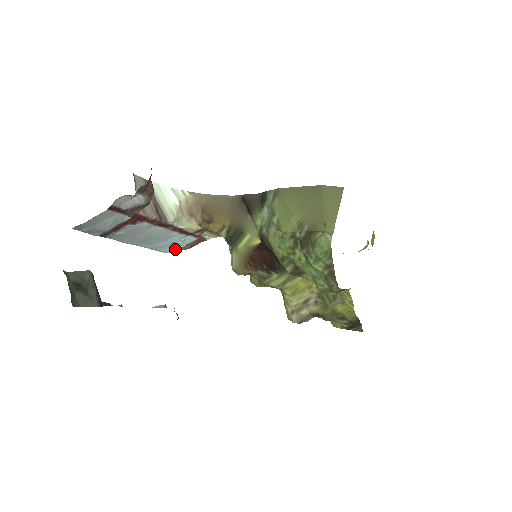
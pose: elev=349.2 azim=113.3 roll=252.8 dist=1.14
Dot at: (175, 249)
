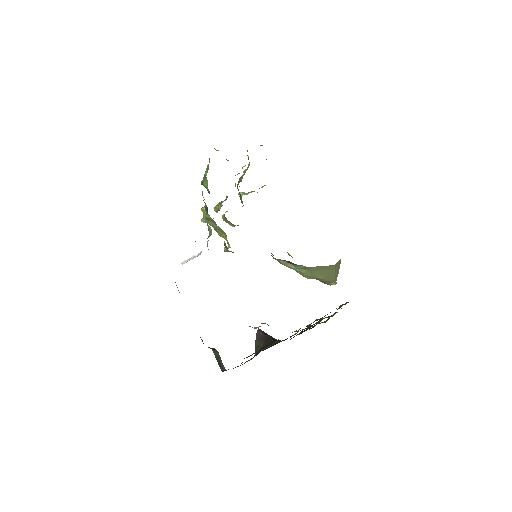
Dot at: occluded
